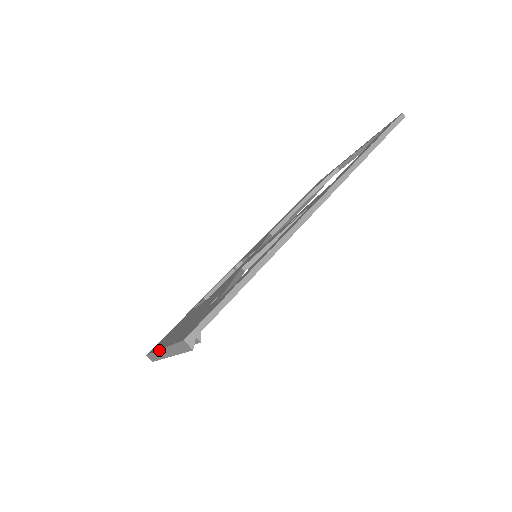
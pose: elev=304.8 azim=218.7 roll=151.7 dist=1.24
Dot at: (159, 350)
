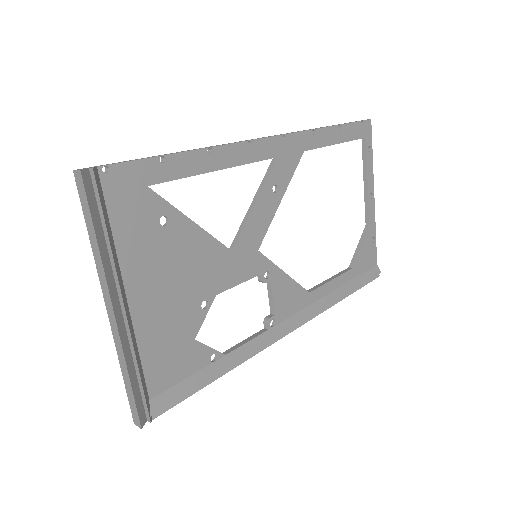
Dot at: (110, 323)
